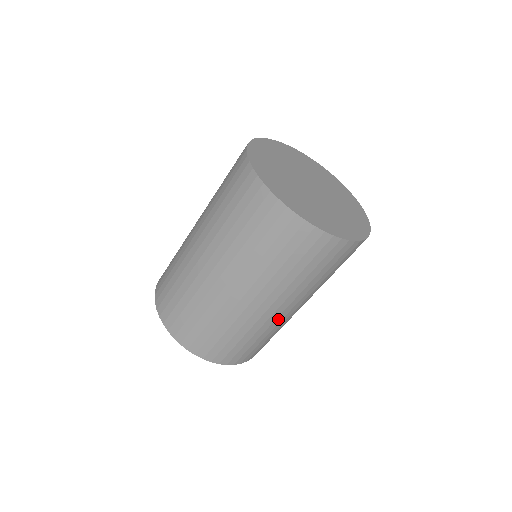
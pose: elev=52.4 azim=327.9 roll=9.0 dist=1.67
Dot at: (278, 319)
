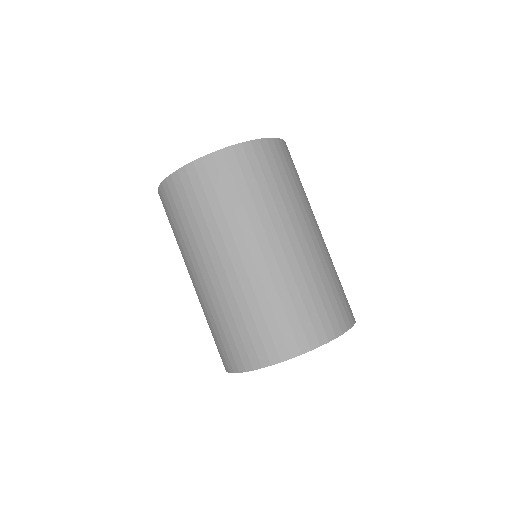
Dot at: (261, 270)
